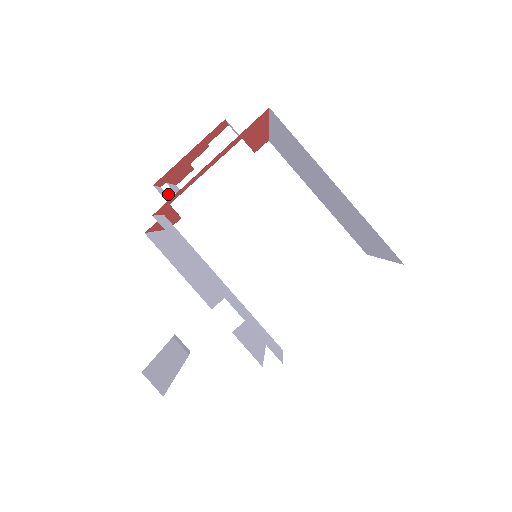
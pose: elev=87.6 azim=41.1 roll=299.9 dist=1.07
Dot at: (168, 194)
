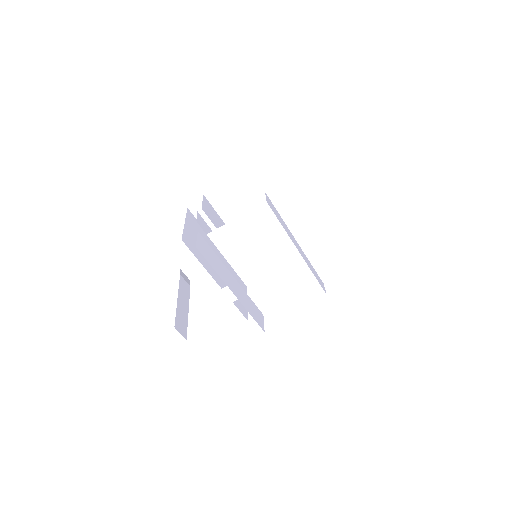
Dot at: (202, 216)
